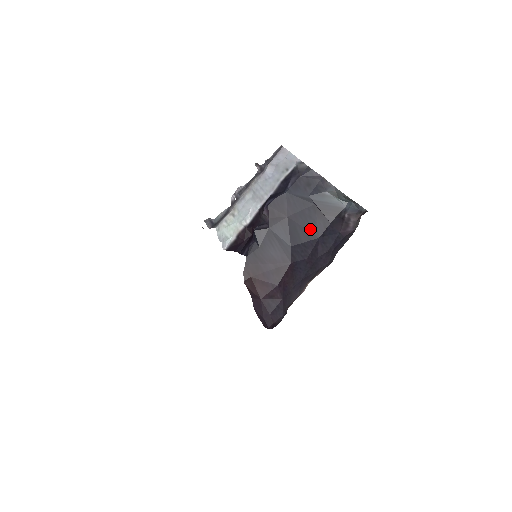
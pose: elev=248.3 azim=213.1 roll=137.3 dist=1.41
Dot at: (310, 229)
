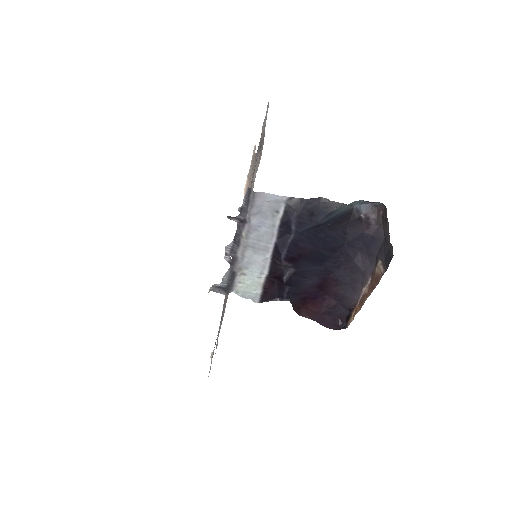
Dot at: (333, 245)
